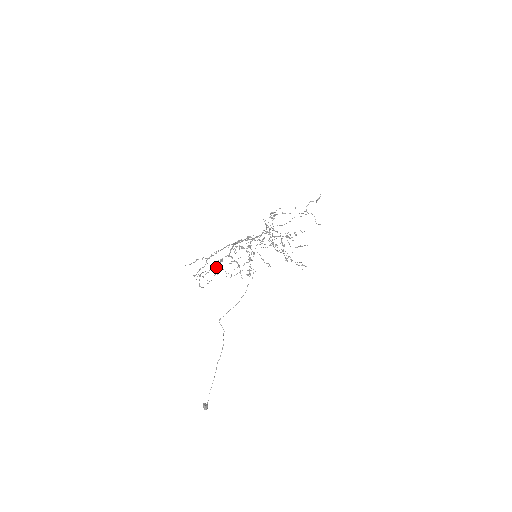
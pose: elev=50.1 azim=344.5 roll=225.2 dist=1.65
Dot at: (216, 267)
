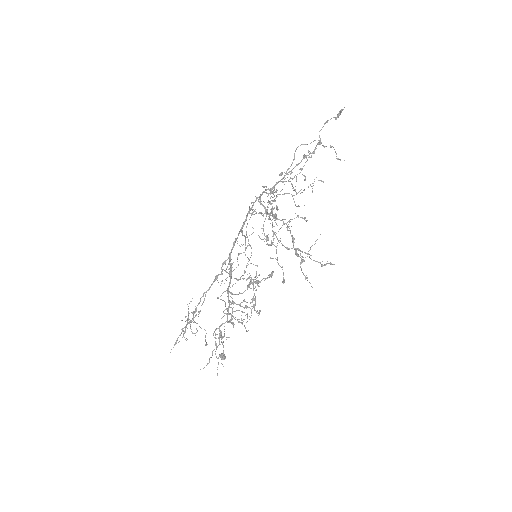
Dot at: (215, 342)
